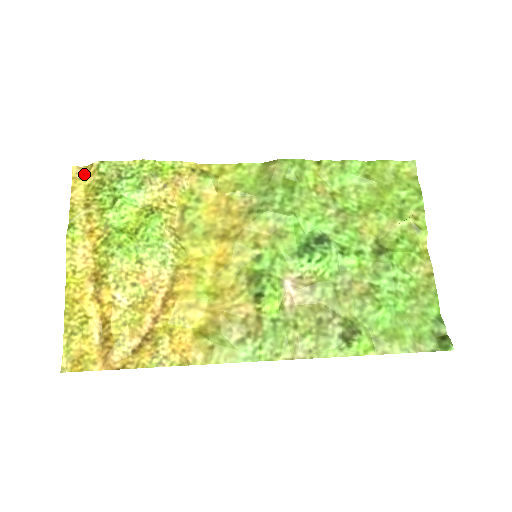
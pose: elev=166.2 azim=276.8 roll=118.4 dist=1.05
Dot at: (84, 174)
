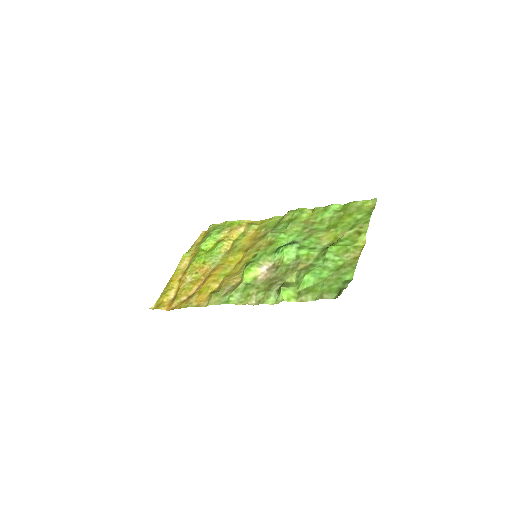
Dot at: (205, 233)
